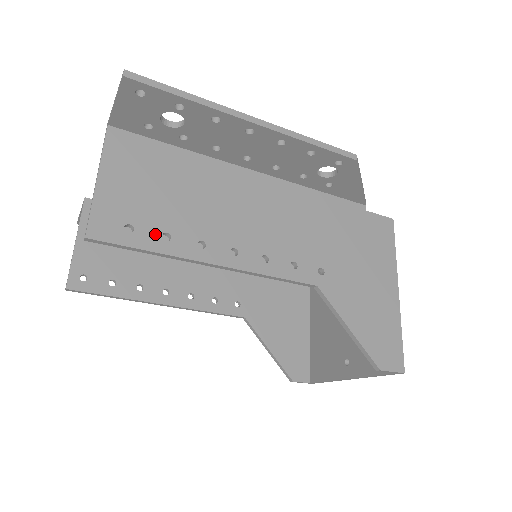
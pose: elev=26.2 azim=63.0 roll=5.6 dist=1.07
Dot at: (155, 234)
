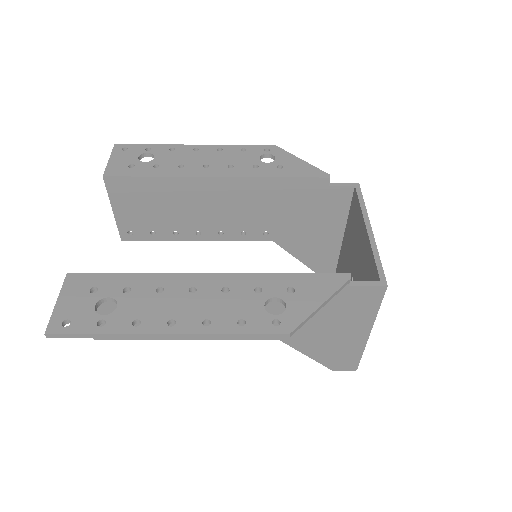
Dot at: occluded
